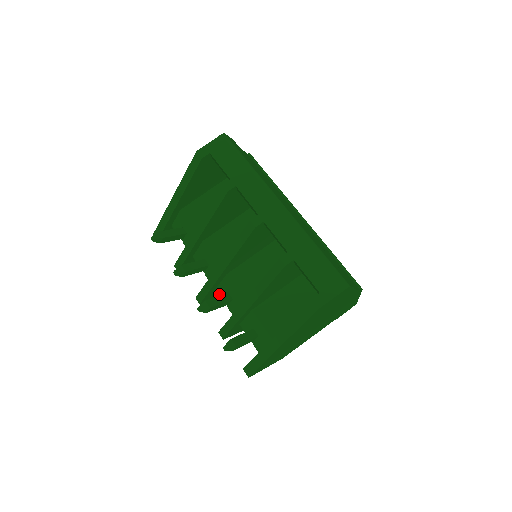
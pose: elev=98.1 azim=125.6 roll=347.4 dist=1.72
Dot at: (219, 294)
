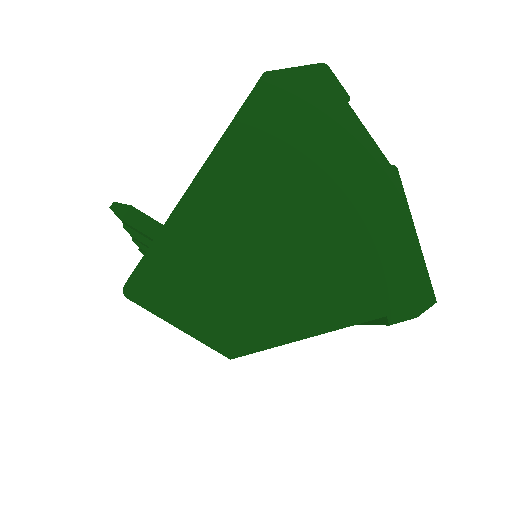
Dot at: occluded
